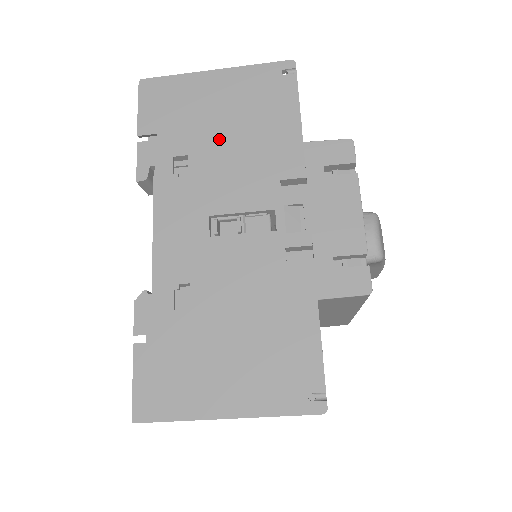
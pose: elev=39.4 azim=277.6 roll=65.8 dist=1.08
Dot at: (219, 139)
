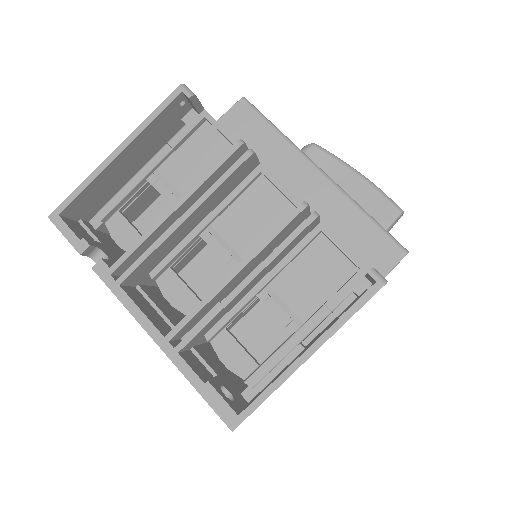
Dot at: occluded
